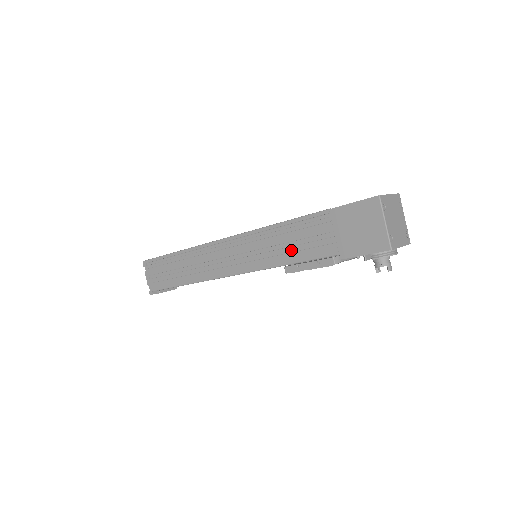
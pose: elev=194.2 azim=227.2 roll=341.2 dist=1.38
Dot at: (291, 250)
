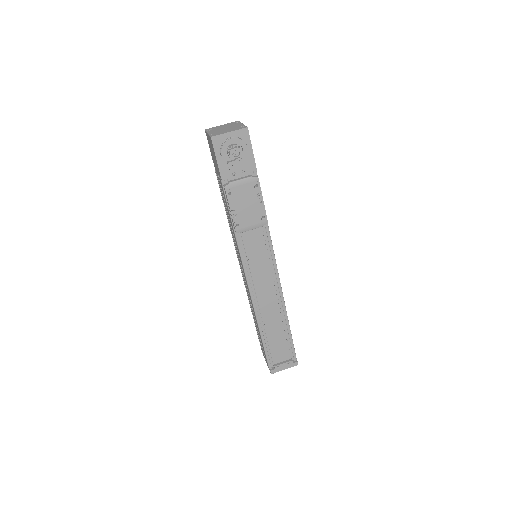
Dot at: (229, 216)
